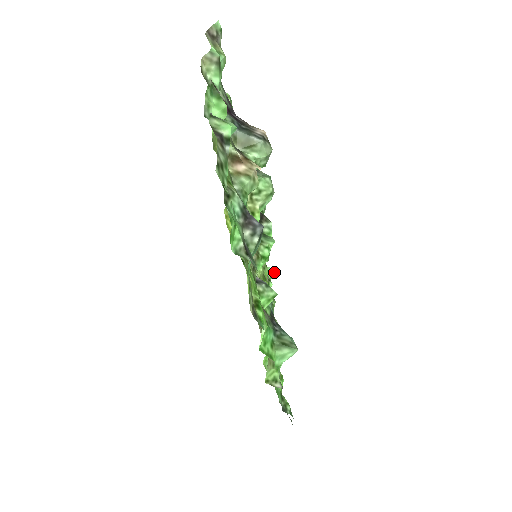
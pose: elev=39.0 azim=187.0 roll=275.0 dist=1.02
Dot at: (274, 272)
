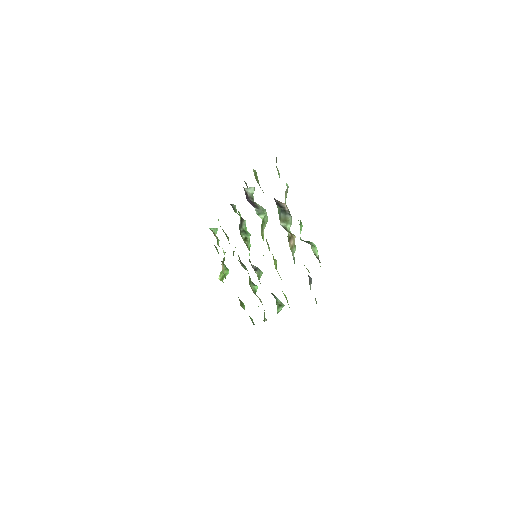
Dot at: (217, 230)
